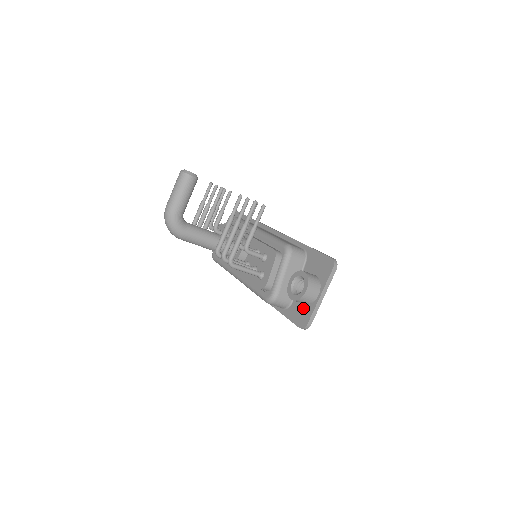
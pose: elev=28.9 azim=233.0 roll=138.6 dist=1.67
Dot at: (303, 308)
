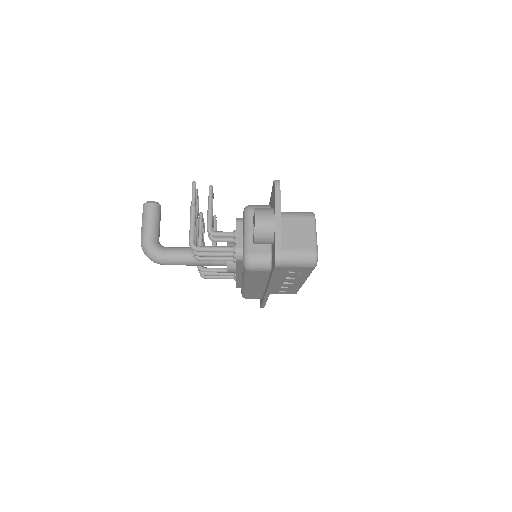
Dot at: (273, 247)
